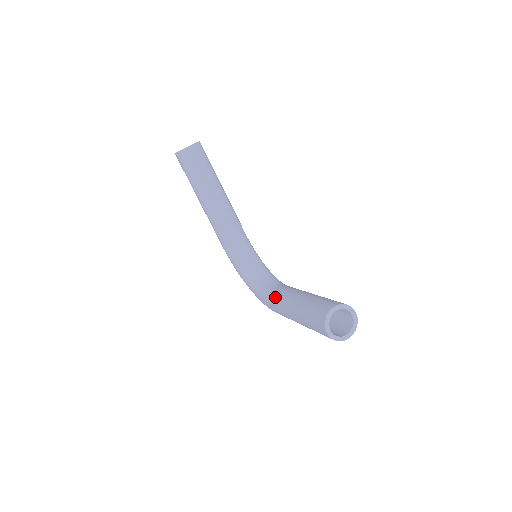
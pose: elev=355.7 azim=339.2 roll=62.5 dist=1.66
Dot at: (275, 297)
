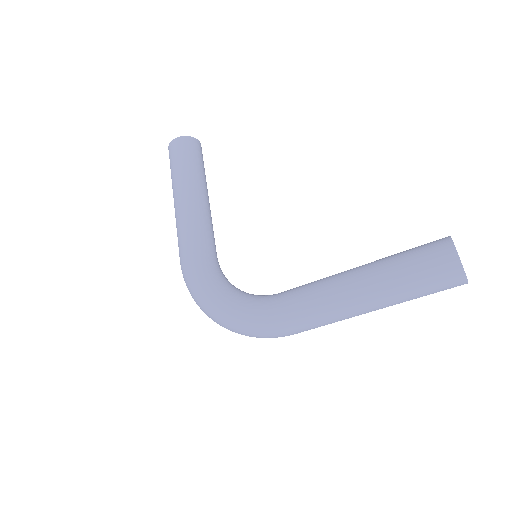
Dot at: (297, 288)
